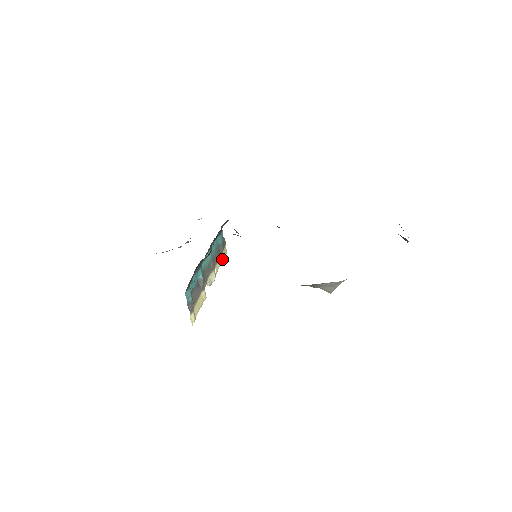
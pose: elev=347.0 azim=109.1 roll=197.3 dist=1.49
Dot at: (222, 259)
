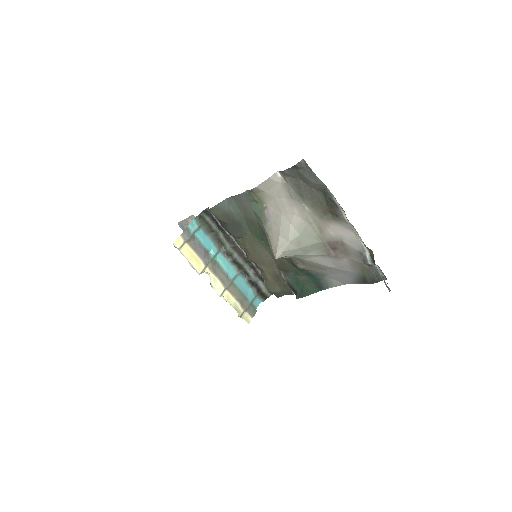
Dot at: (239, 310)
